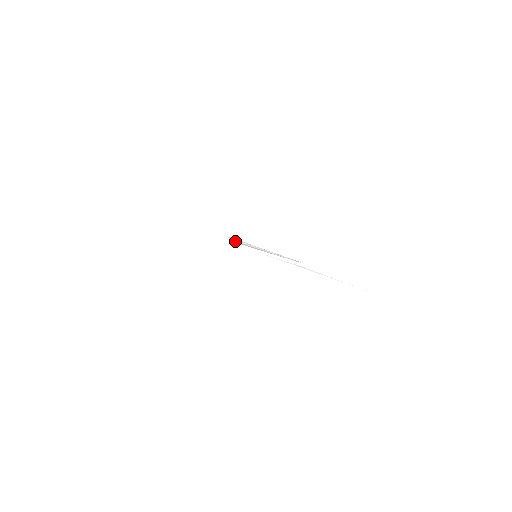
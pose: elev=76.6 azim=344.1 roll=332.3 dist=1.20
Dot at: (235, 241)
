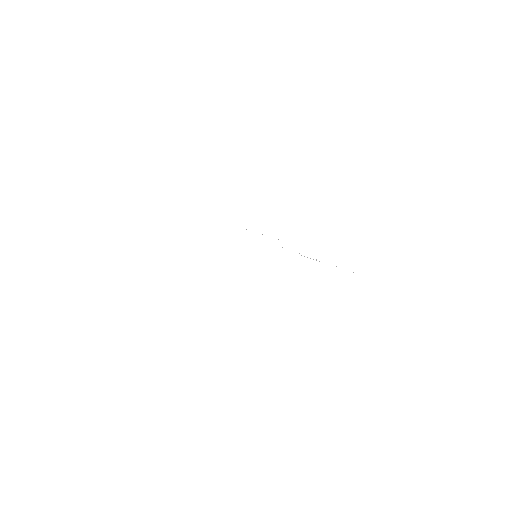
Dot at: occluded
